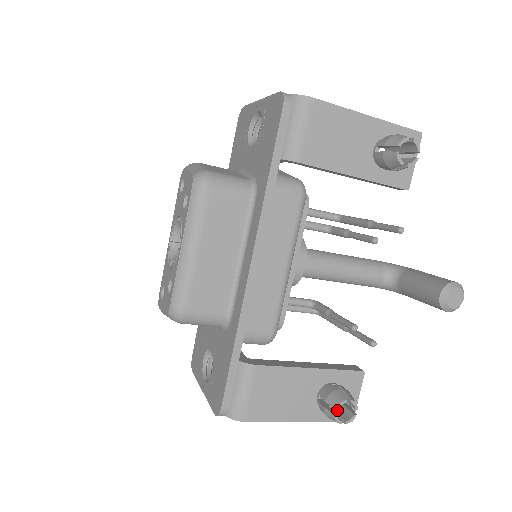
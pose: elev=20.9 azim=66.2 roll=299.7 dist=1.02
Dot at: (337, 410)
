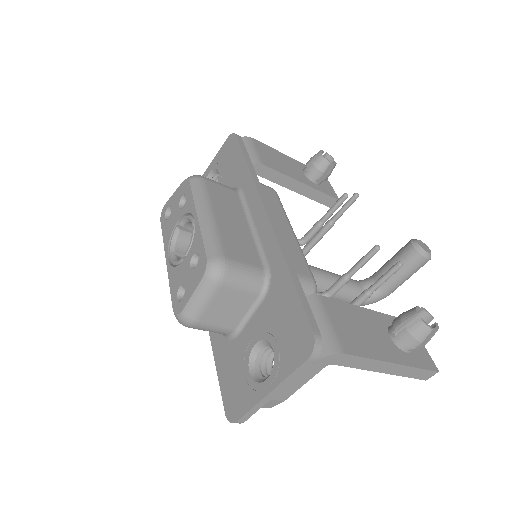
Dot at: occluded
